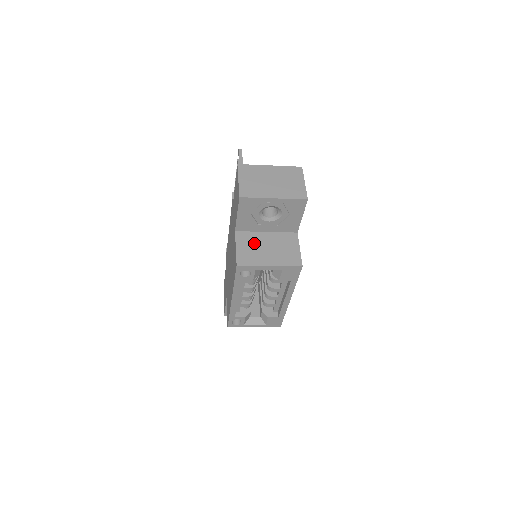
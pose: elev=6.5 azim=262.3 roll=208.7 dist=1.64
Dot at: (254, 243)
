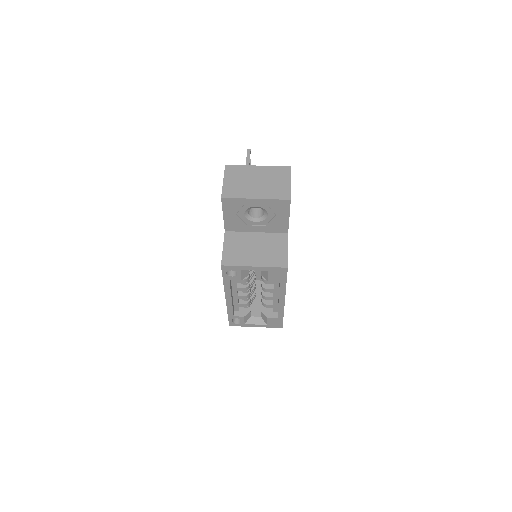
Dot at: (242, 243)
